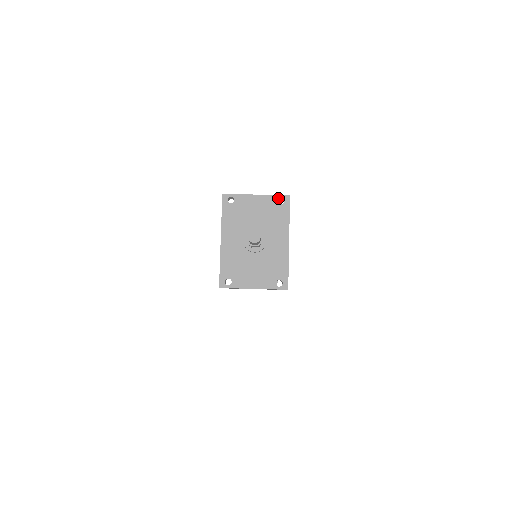
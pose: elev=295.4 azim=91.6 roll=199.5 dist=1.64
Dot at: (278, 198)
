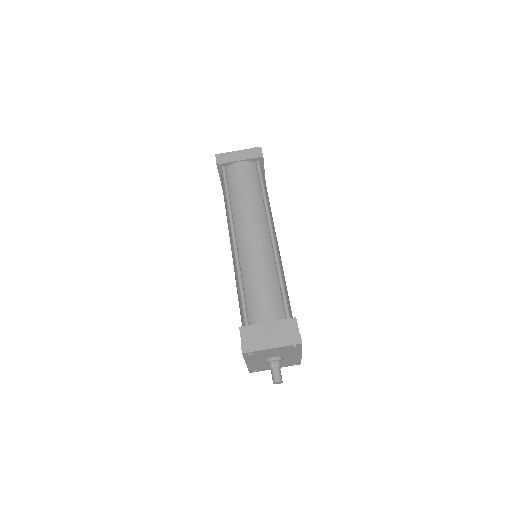
Dot at: (292, 346)
